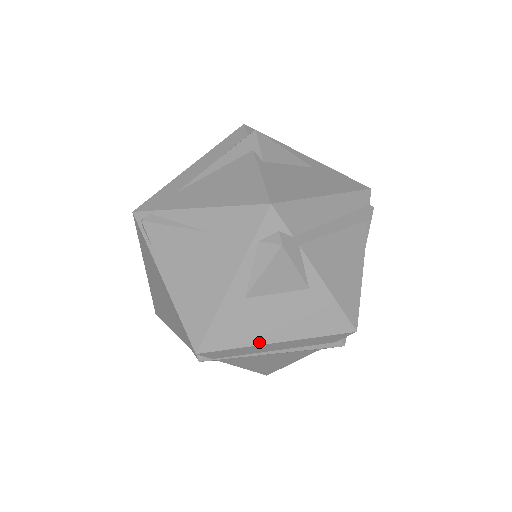
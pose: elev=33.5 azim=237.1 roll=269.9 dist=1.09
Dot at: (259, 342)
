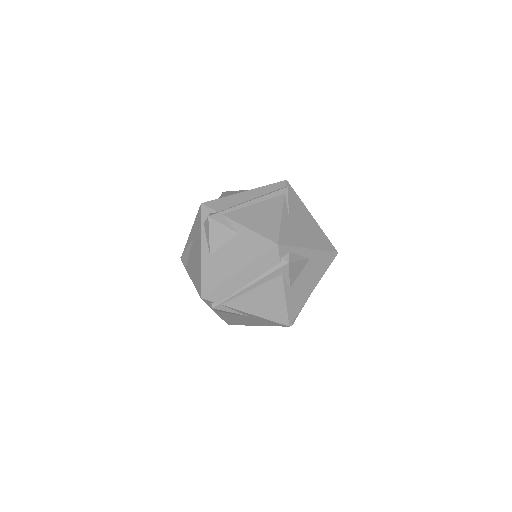
Dot at: (228, 276)
